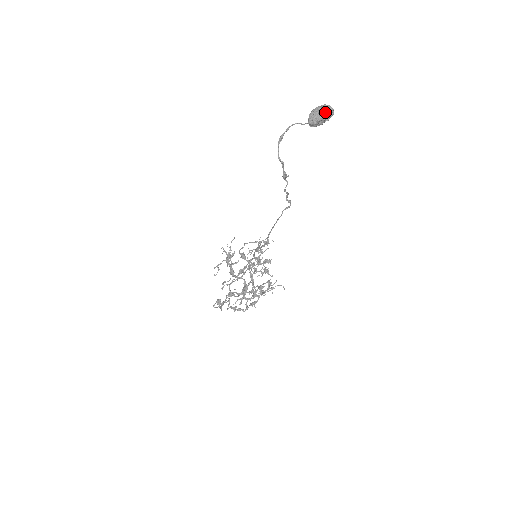
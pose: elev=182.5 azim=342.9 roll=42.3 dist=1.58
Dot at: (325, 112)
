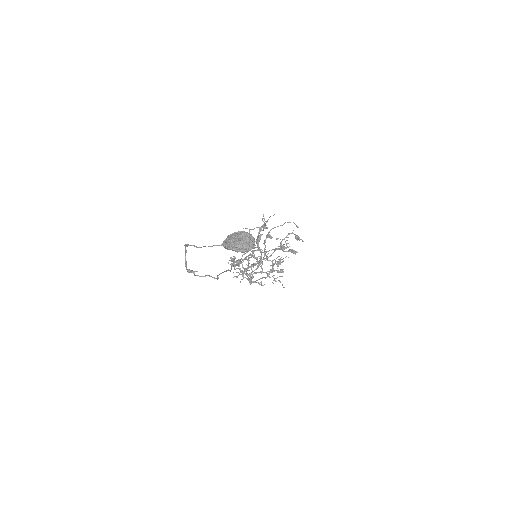
Dot at: (238, 246)
